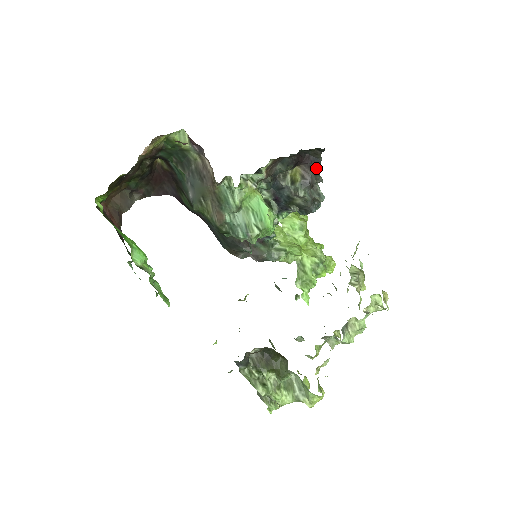
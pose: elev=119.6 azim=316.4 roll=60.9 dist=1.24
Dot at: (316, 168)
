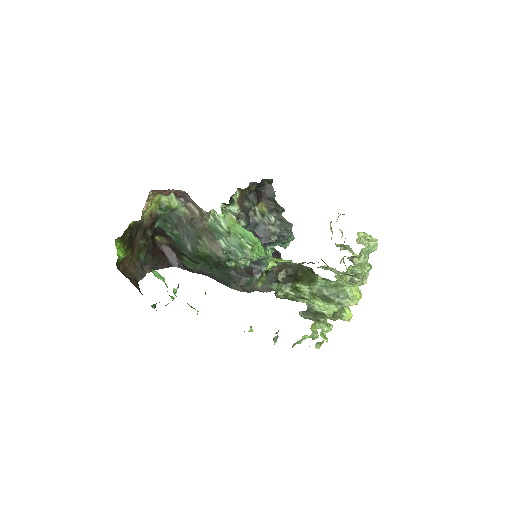
Dot at: (274, 200)
